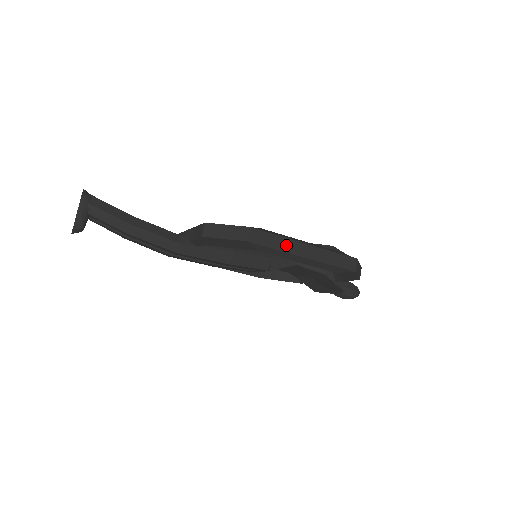
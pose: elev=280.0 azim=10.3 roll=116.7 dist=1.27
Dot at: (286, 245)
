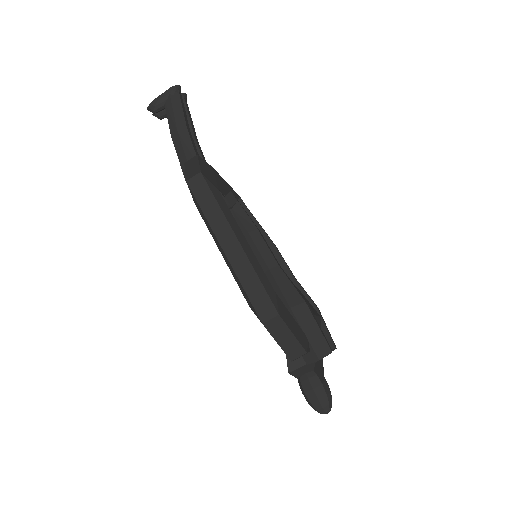
Dot at: (217, 220)
